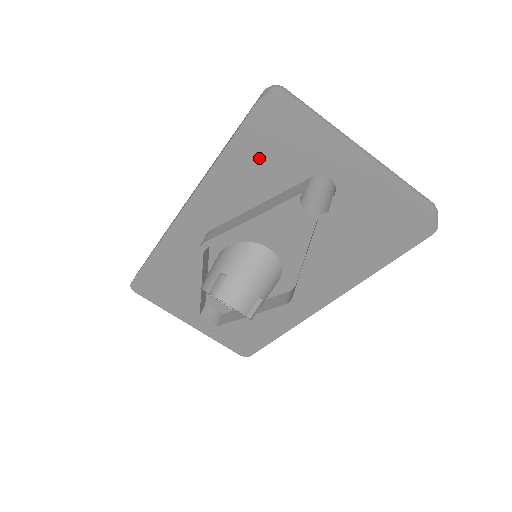
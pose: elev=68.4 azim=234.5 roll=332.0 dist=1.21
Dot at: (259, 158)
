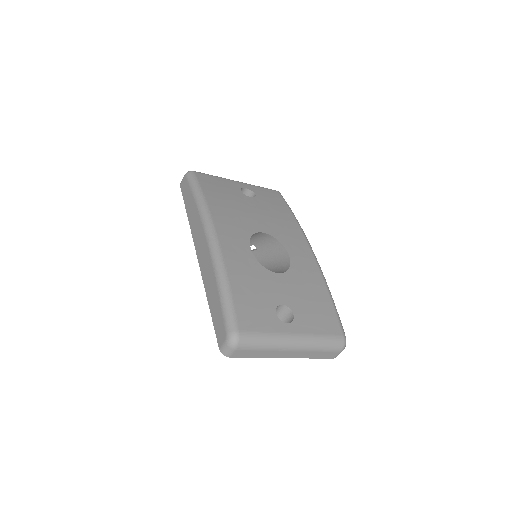
Dot at: occluded
